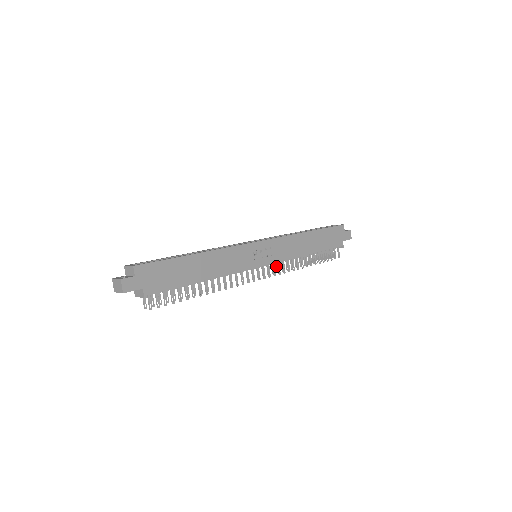
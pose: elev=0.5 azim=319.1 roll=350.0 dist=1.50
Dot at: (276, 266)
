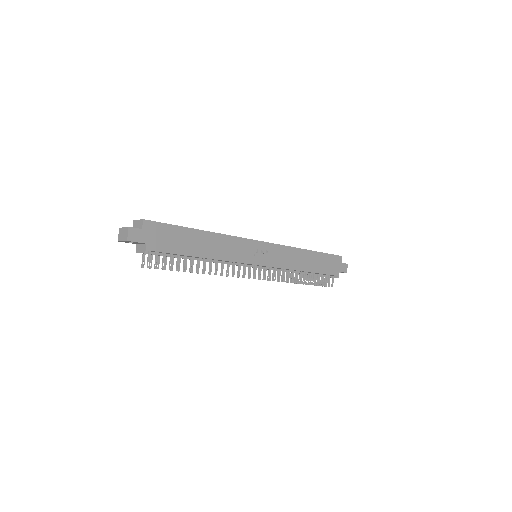
Dot at: (272, 274)
